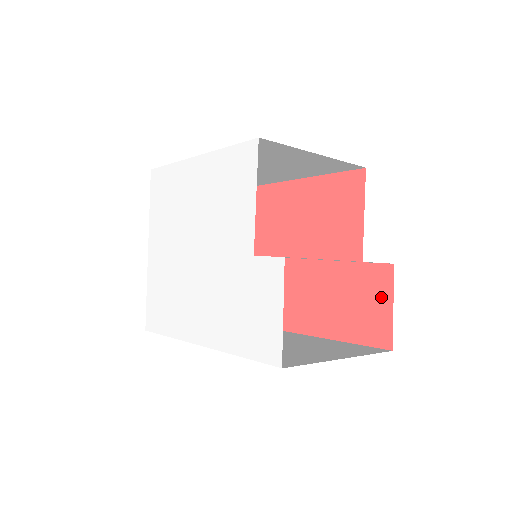
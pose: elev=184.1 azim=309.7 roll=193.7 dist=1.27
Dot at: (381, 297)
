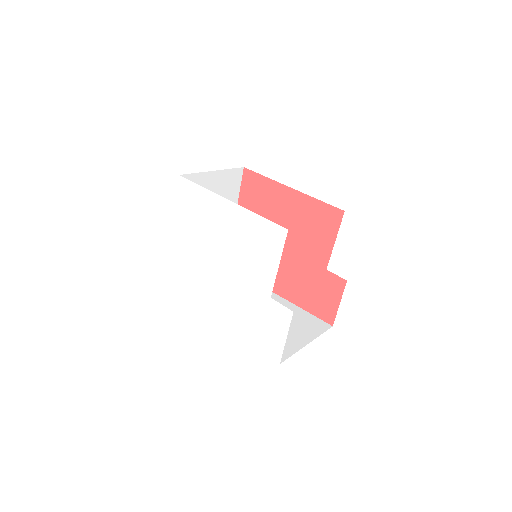
Dot at: (333, 295)
